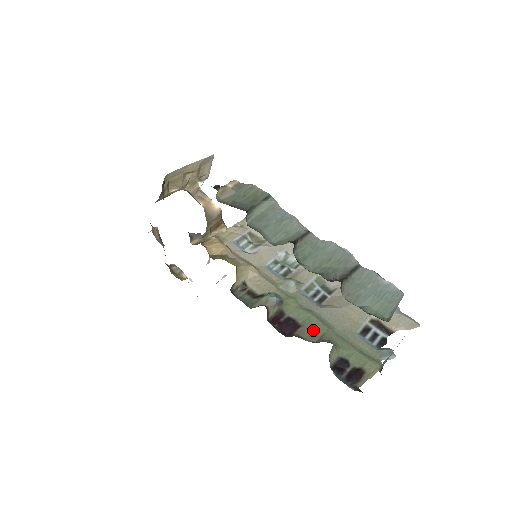
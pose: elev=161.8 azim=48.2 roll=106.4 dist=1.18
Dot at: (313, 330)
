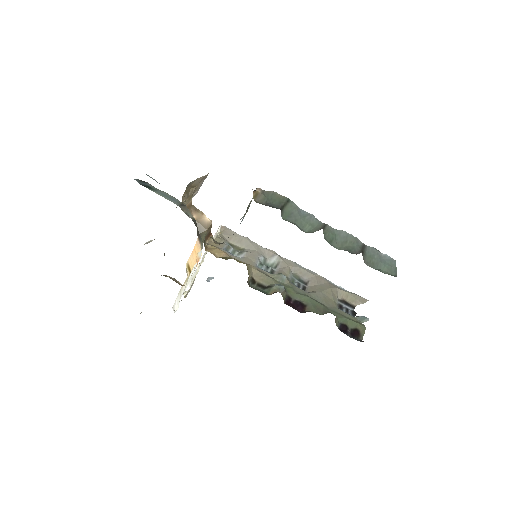
Dot at: (316, 307)
